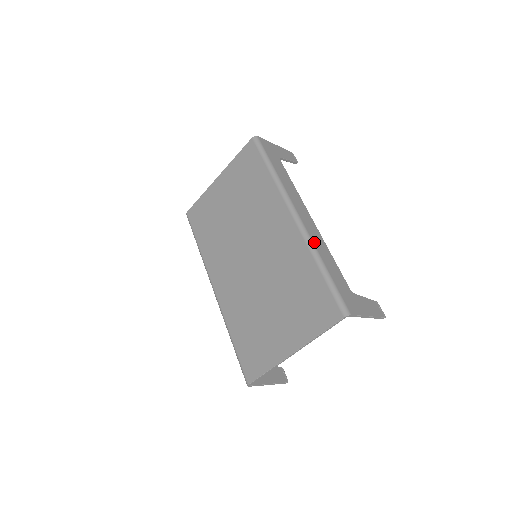
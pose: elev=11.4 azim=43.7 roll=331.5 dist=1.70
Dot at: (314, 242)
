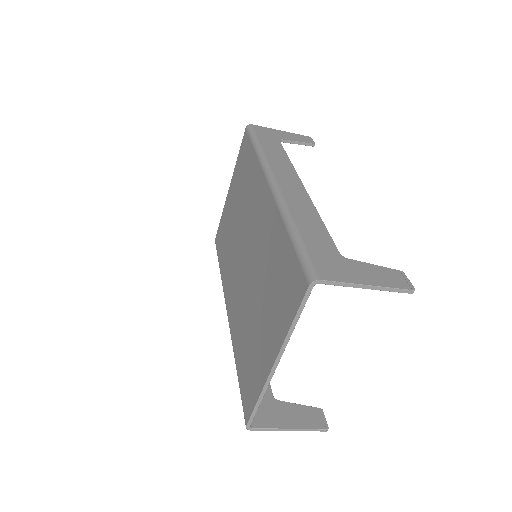
Dot at: (289, 205)
